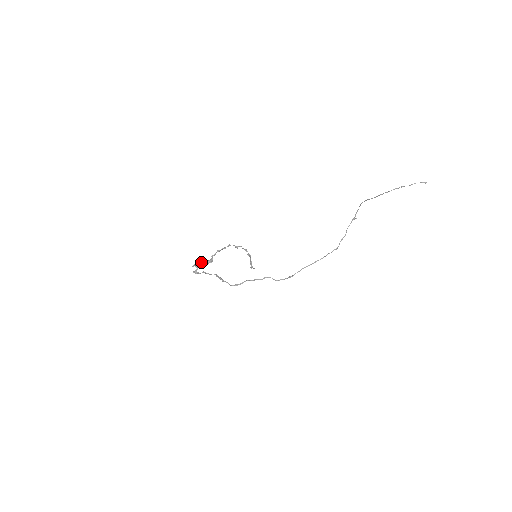
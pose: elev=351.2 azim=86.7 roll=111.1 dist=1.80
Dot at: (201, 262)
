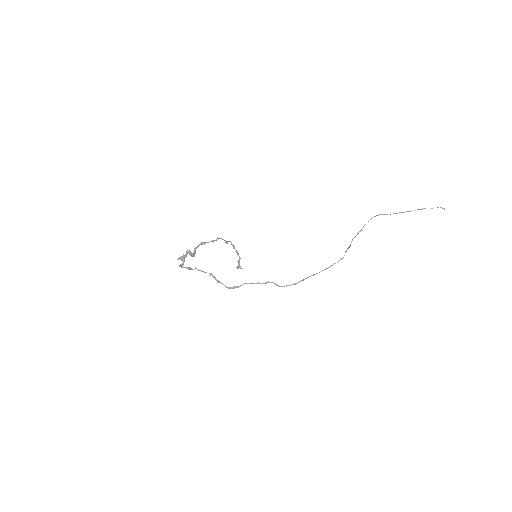
Dot at: (186, 255)
